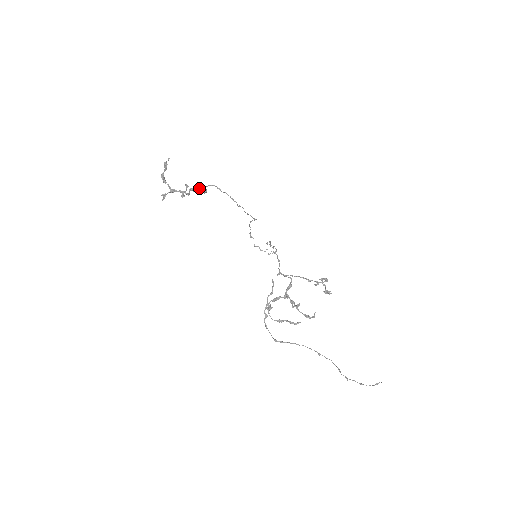
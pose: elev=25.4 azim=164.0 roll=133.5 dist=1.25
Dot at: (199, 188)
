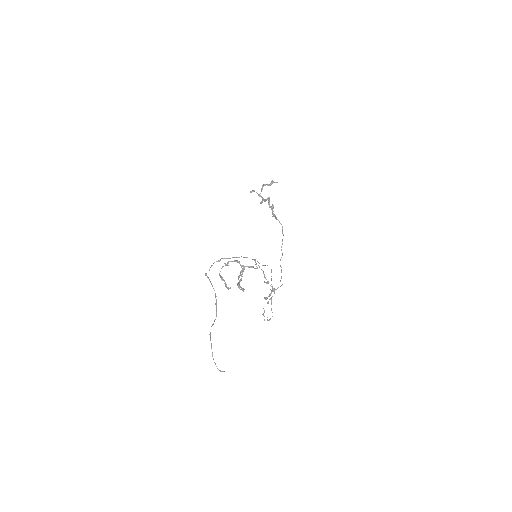
Dot at: (273, 208)
